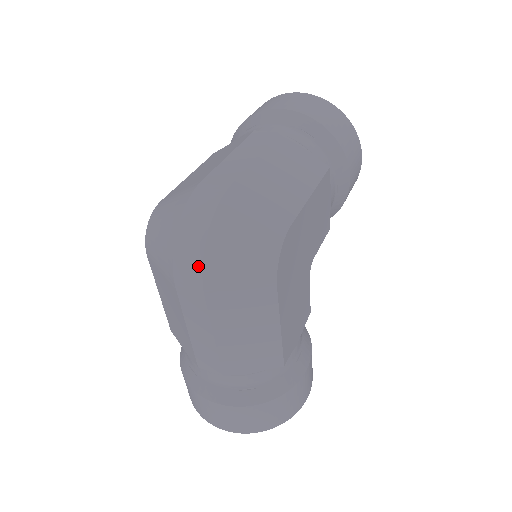
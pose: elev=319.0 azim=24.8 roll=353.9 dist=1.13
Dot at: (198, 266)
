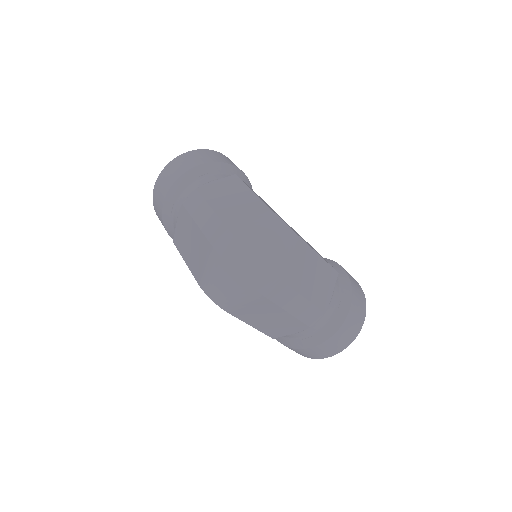
Dot at: (266, 272)
